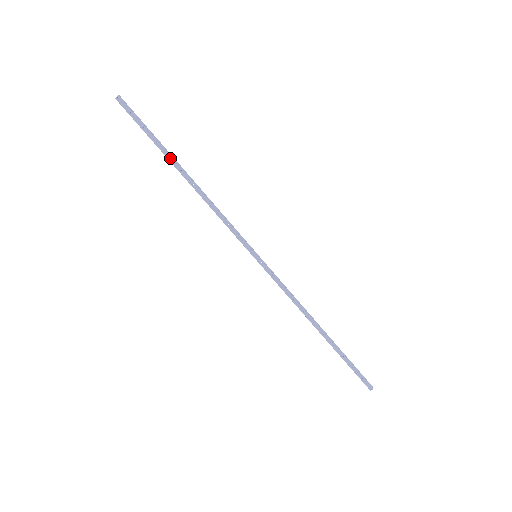
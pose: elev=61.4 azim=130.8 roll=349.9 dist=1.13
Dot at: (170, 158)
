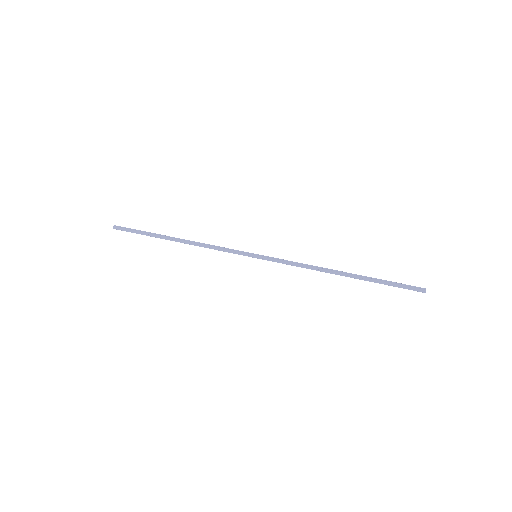
Dot at: (162, 237)
